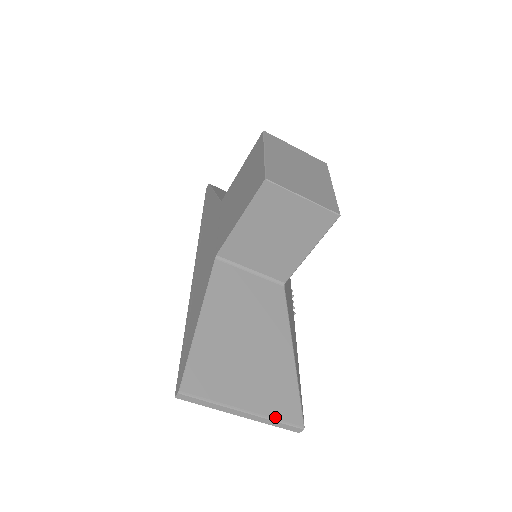
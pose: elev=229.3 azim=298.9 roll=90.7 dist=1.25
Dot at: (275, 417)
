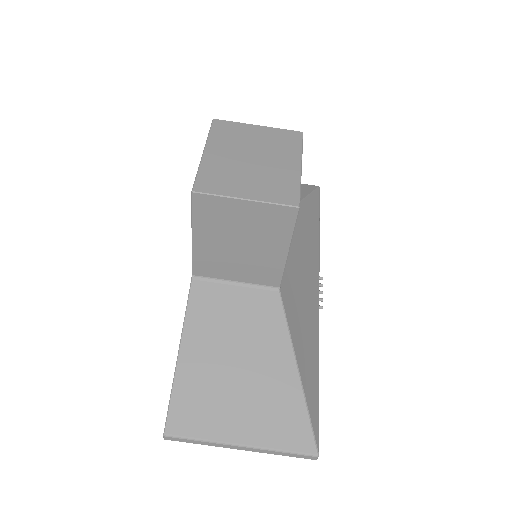
Dot at: (279, 447)
